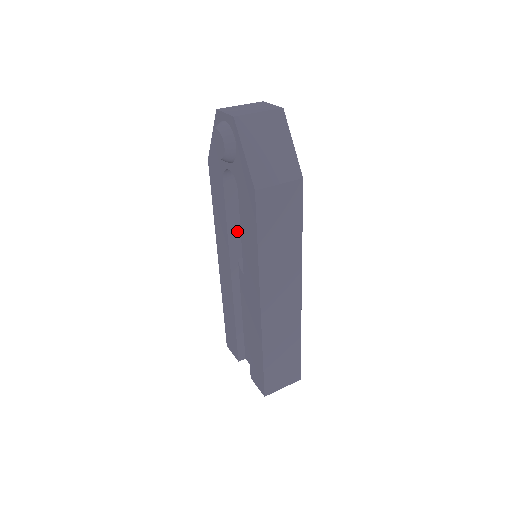
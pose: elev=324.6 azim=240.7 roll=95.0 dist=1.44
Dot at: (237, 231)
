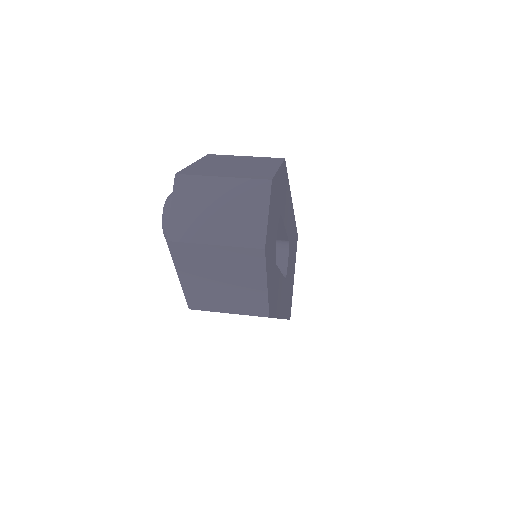
Dot at: occluded
